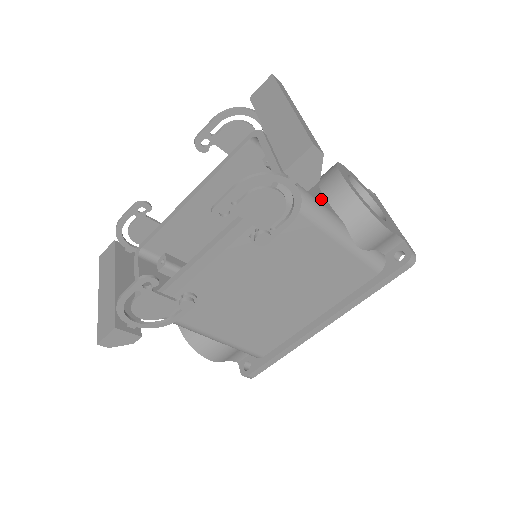
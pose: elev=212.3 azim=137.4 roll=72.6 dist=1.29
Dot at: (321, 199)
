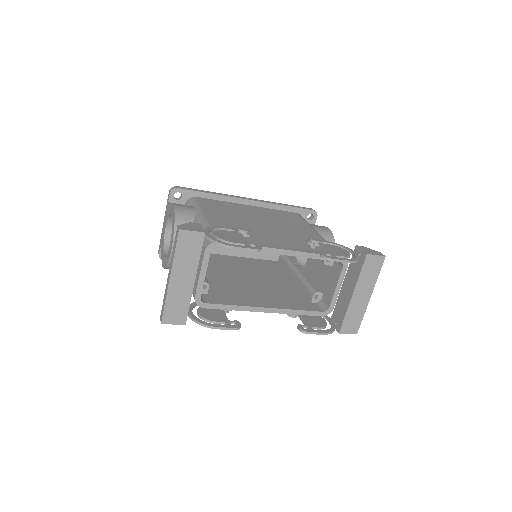
Dot at: occluded
